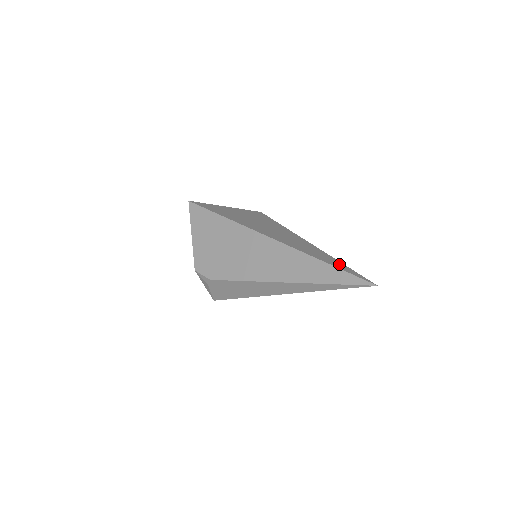
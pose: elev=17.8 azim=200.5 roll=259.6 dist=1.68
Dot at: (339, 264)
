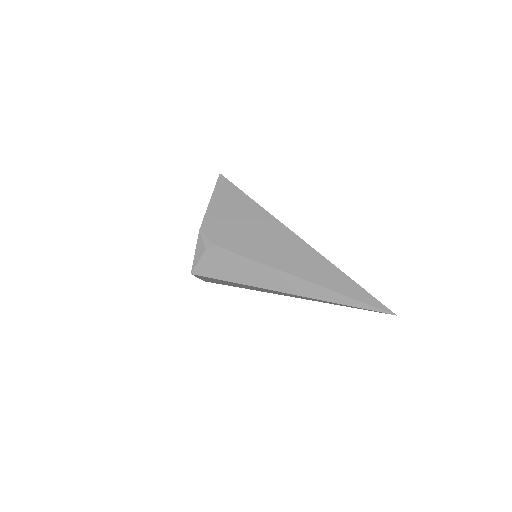
Dot at: occluded
